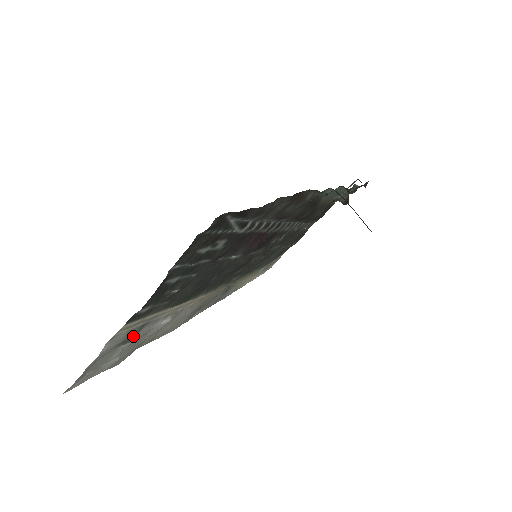
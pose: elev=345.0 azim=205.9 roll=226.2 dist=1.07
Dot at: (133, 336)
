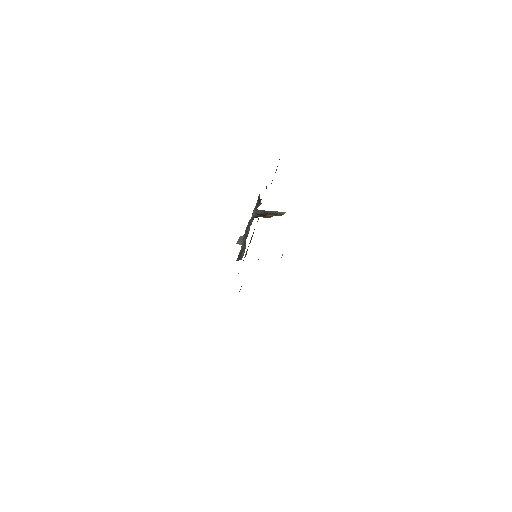
Dot at: occluded
